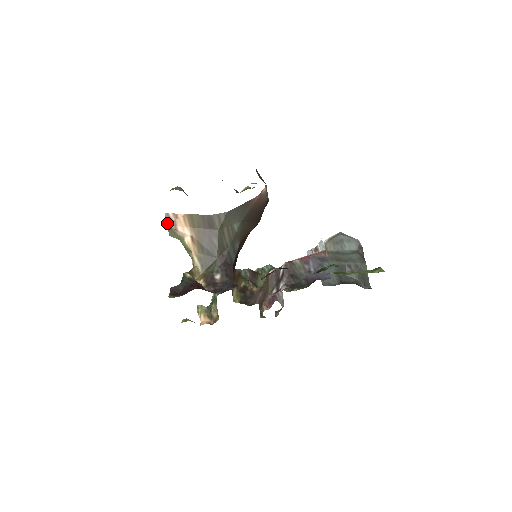
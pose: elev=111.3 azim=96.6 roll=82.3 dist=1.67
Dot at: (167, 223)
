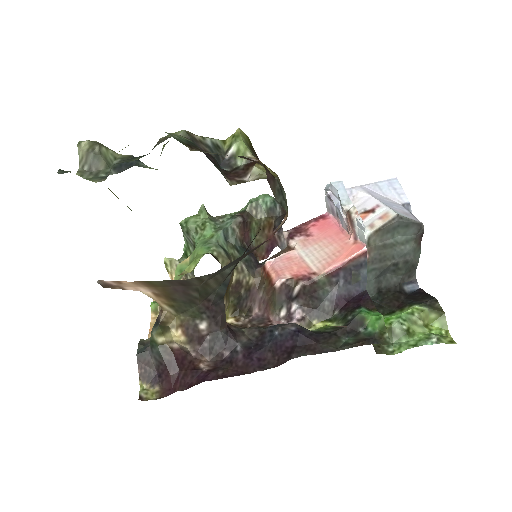
Dot at: (104, 286)
